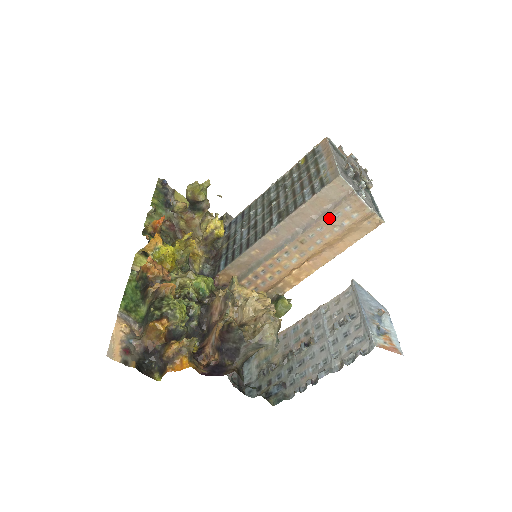
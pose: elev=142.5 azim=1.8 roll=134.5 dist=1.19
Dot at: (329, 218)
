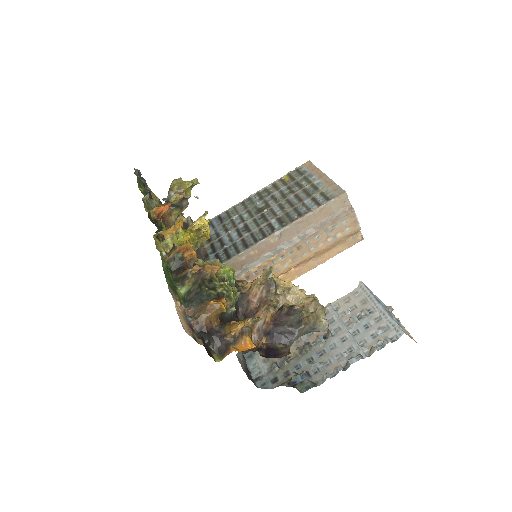
Dot at: (327, 229)
